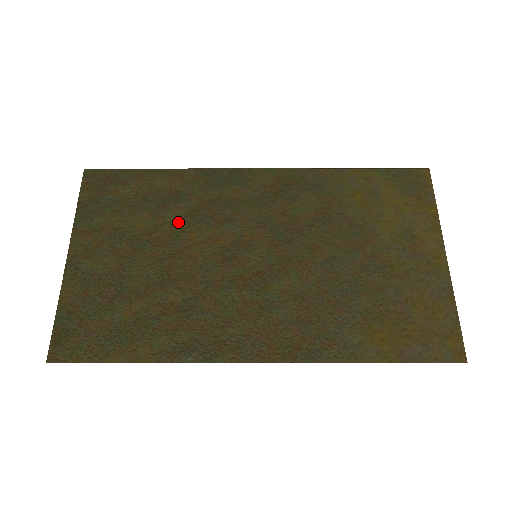
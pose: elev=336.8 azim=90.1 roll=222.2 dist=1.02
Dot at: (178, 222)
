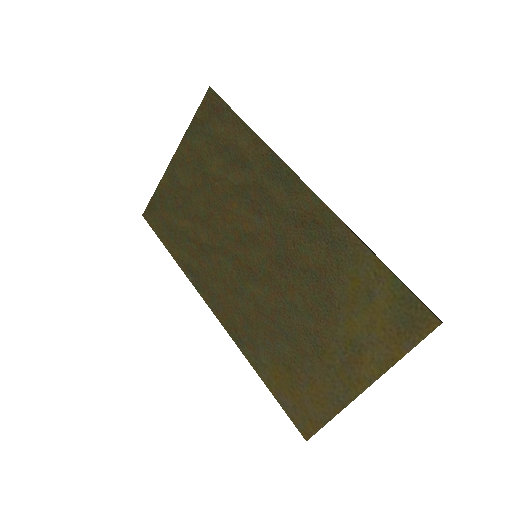
Dot at: (233, 186)
